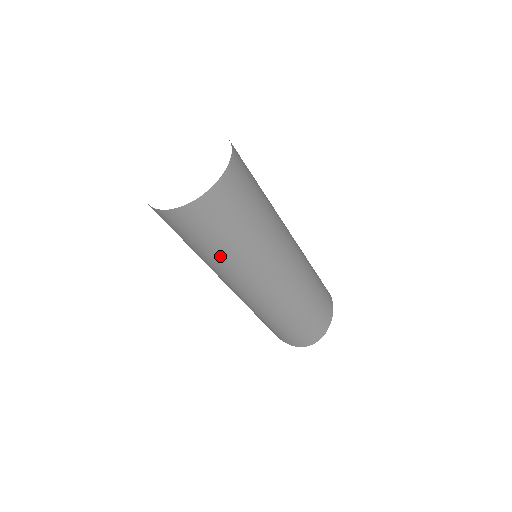
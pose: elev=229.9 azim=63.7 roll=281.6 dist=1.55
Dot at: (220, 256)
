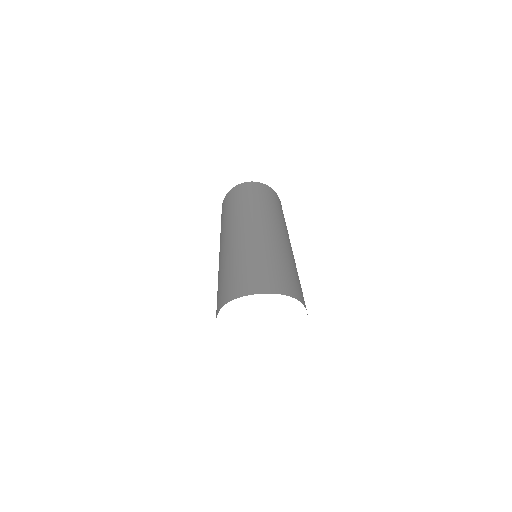
Dot at: (245, 202)
